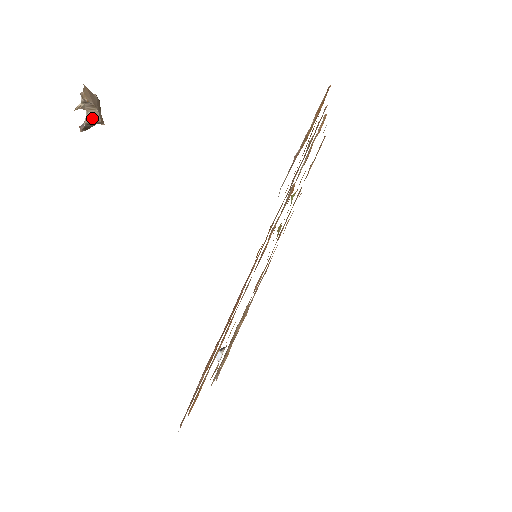
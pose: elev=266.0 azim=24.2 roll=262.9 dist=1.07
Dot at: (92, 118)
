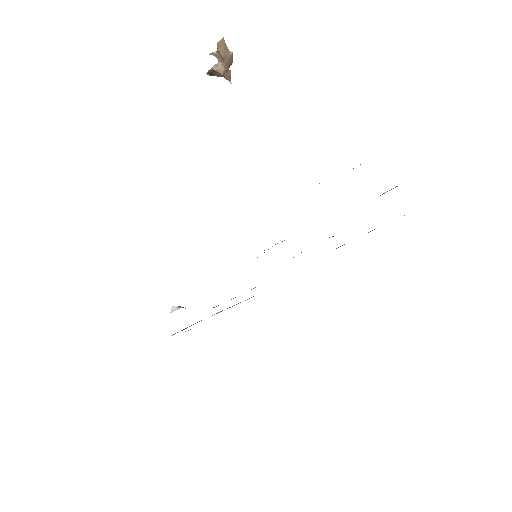
Dot at: (217, 68)
